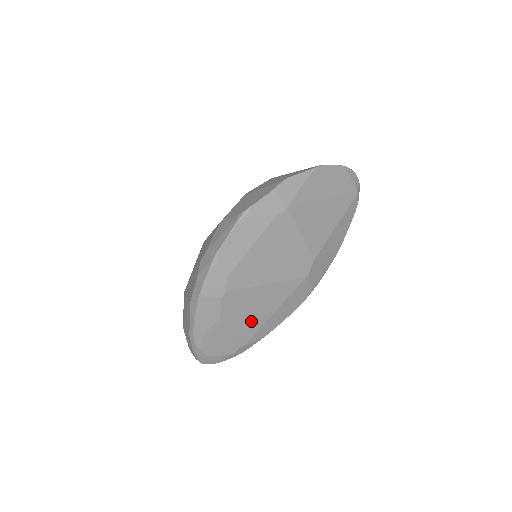
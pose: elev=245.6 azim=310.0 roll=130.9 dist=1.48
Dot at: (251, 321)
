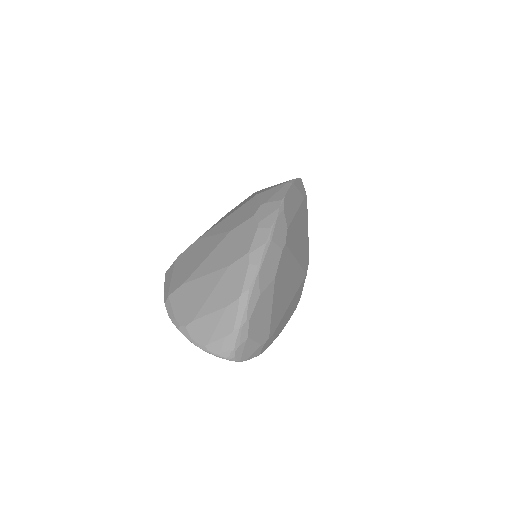
Dot at: (282, 302)
